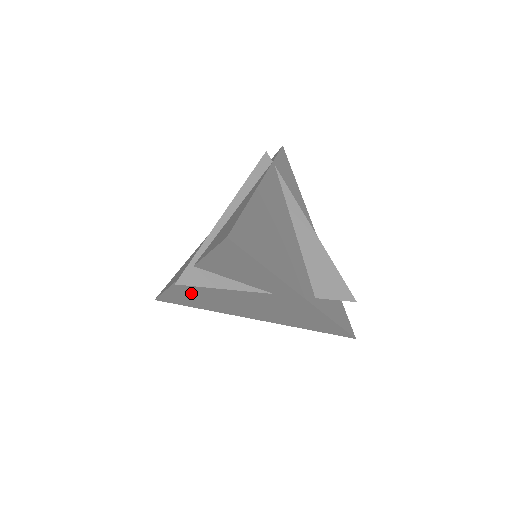
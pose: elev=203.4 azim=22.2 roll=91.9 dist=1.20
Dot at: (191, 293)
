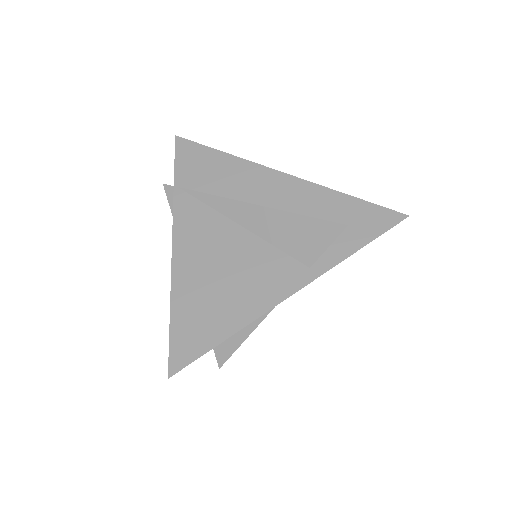
Dot at: occluded
